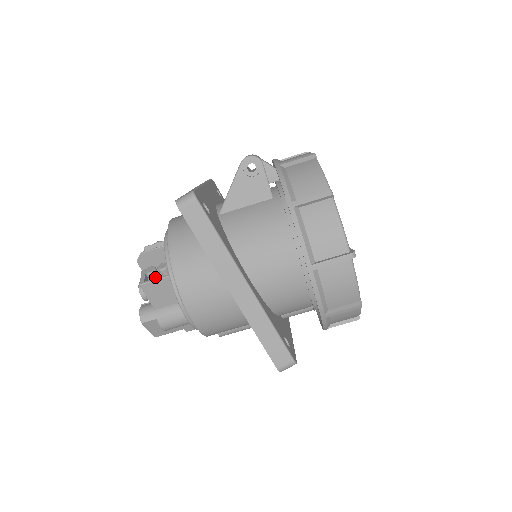
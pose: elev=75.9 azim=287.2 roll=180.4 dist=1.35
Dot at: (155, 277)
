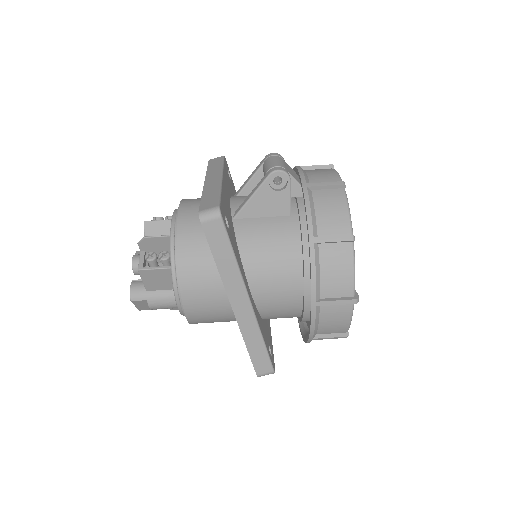
Dot at: (154, 263)
